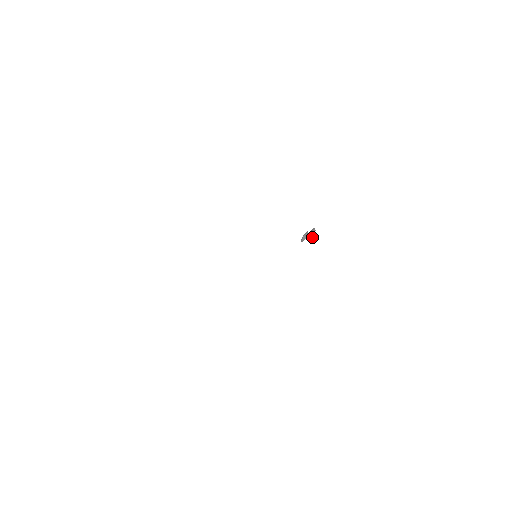
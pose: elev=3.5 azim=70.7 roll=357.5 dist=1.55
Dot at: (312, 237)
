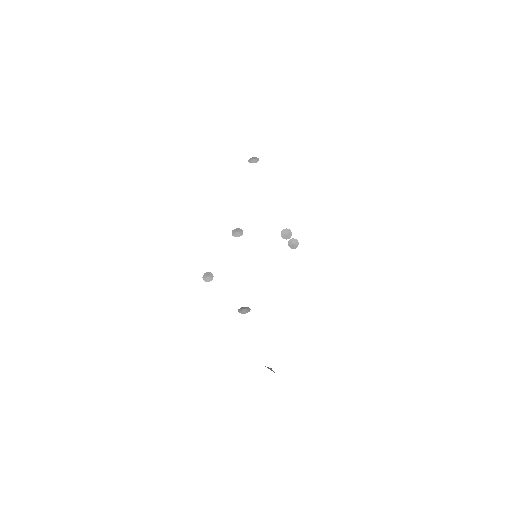
Dot at: (292, 248)
